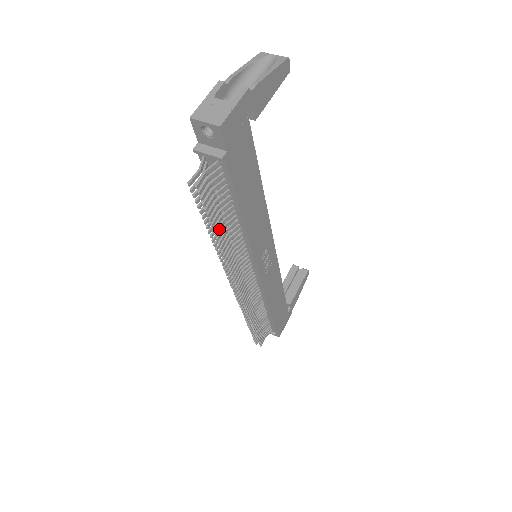
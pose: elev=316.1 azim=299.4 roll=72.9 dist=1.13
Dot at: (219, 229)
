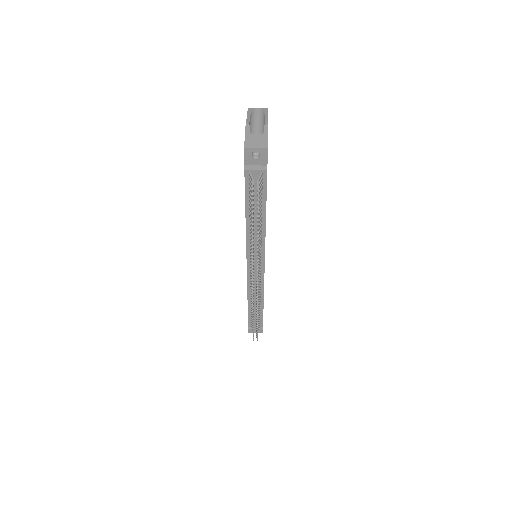
Dot at: (258, 226)
